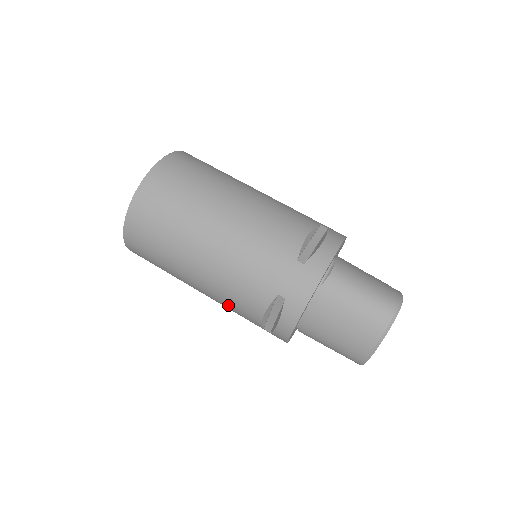
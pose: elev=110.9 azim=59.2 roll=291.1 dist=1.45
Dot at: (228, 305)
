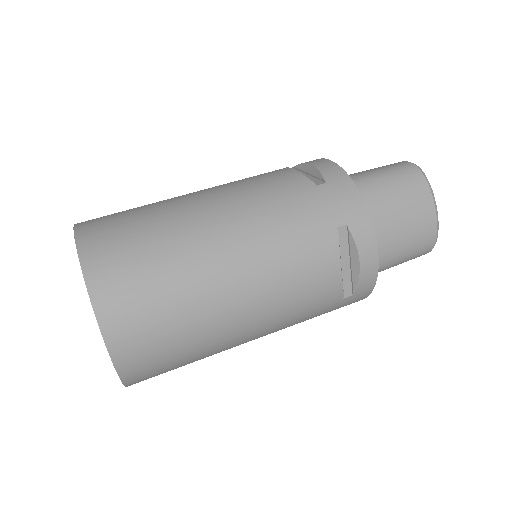
Dot at: (295, 307)
